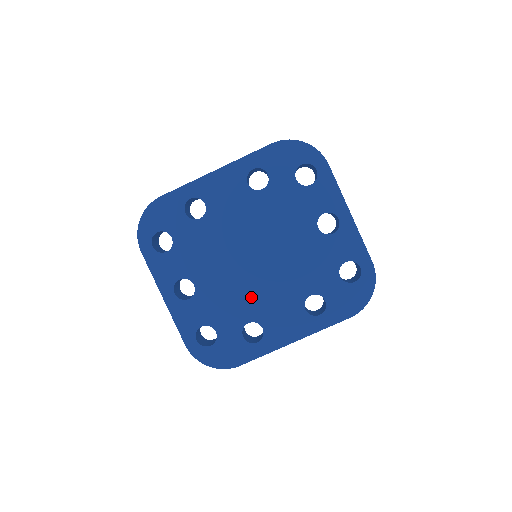
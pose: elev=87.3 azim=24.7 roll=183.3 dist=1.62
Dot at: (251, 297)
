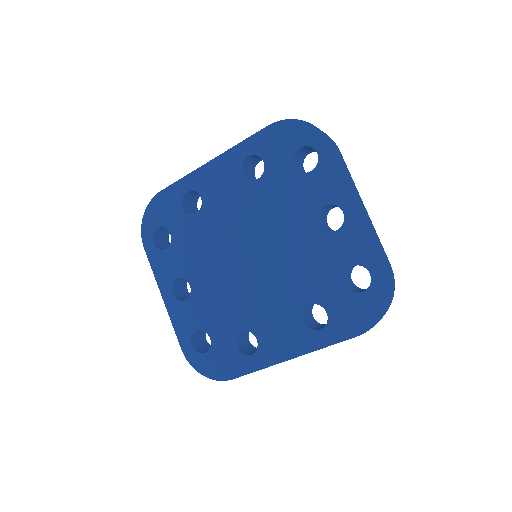
Dot at: (245, 302)
